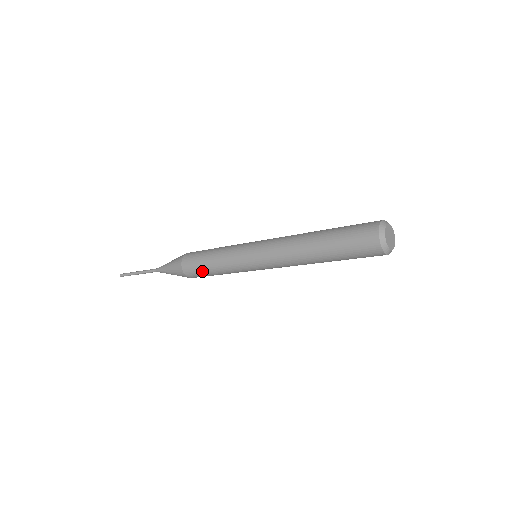
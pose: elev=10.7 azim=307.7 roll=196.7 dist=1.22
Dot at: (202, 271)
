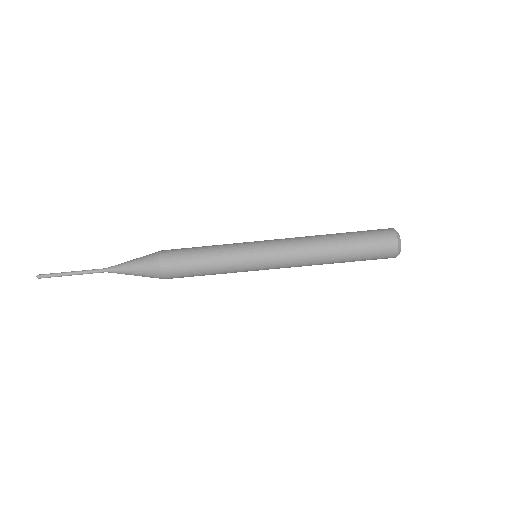
Dot at: (187, 256)
